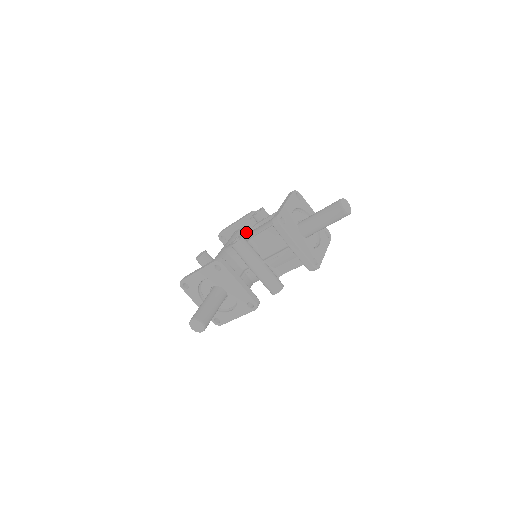
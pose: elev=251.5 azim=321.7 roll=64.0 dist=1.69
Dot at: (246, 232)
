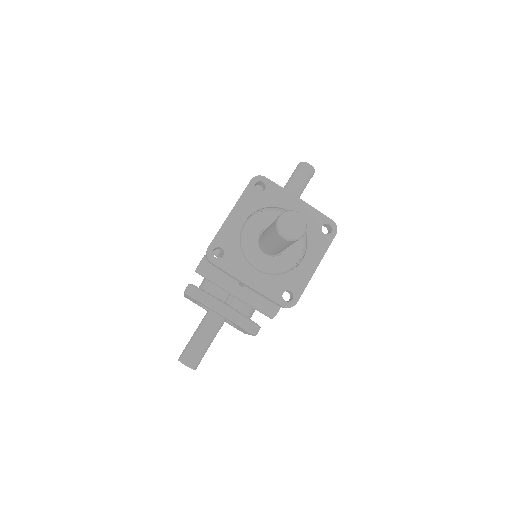
Dot at: occluded
